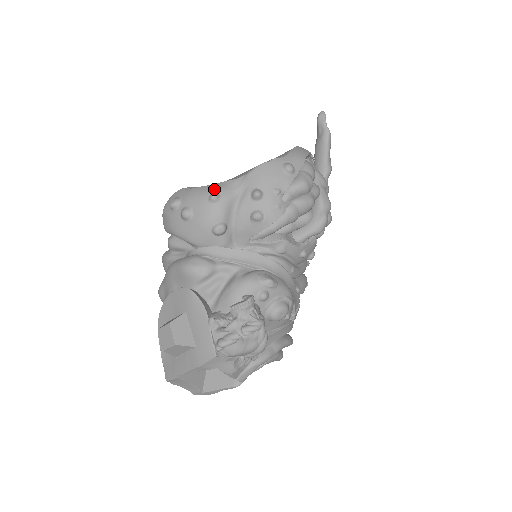
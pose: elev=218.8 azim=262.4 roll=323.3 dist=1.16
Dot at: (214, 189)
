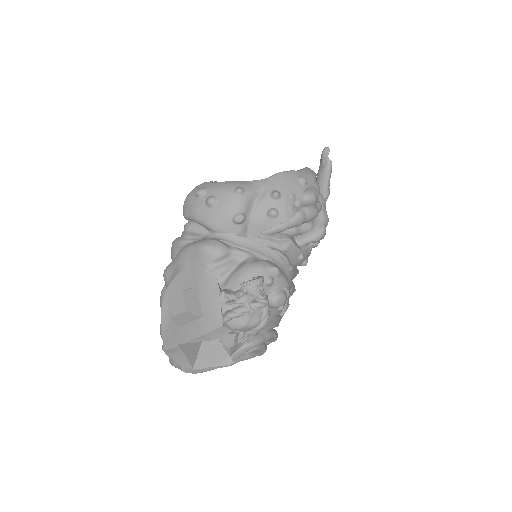
Dot at: (239, 184)
